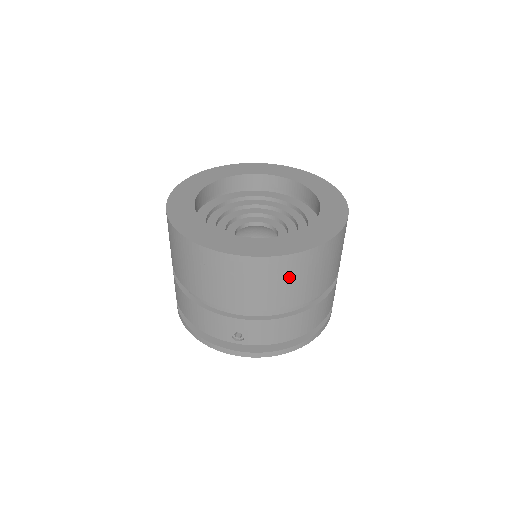
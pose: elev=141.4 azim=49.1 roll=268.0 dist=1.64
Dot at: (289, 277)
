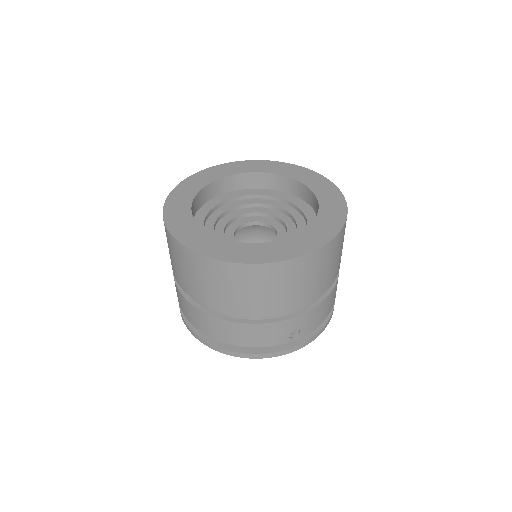
Dot at: (333, 257)
